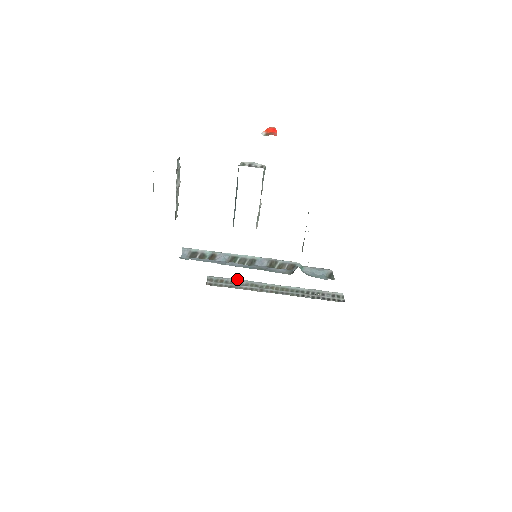
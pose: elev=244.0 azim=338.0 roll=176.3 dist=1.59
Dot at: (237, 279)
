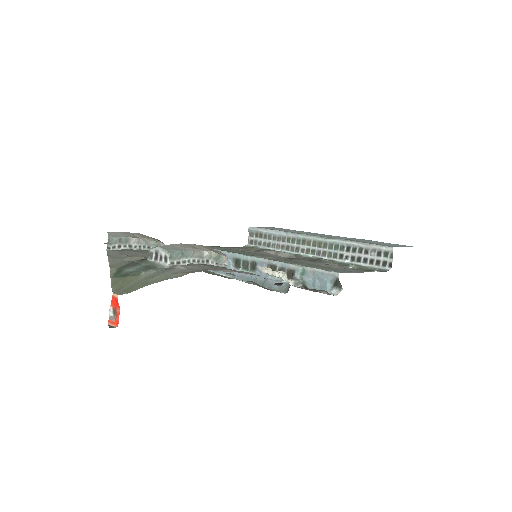
Dot at: (274, 230)
